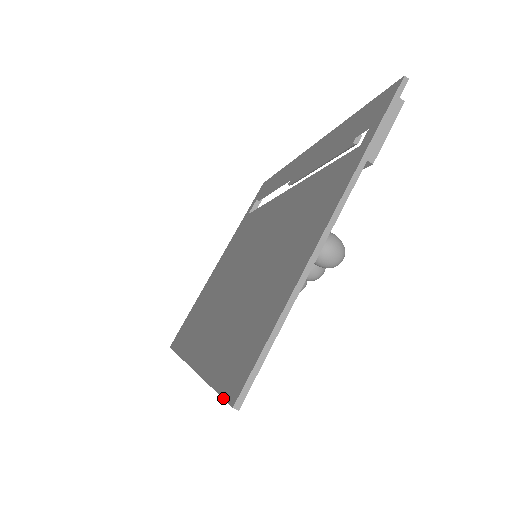
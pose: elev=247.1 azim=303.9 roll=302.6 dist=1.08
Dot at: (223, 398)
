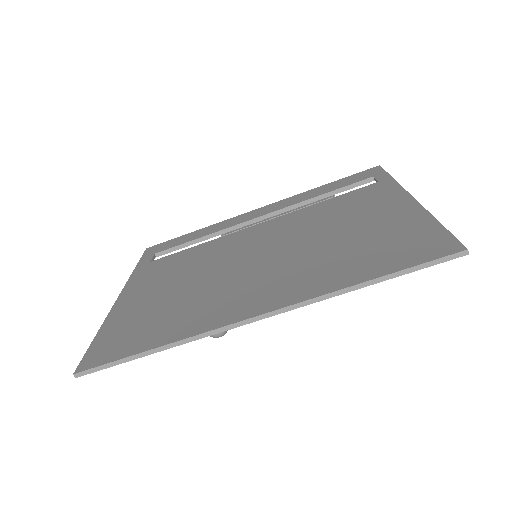
Dot at: (434, 259)
